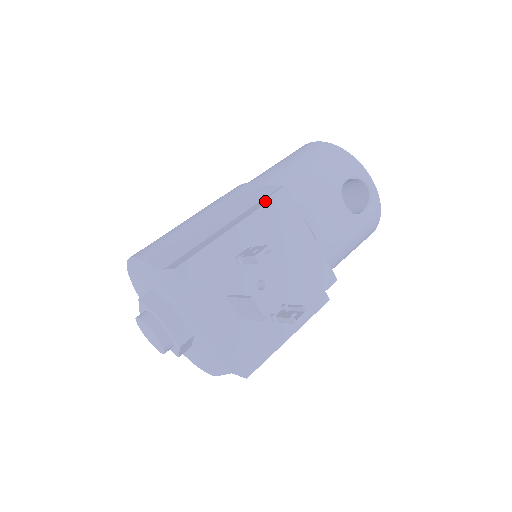
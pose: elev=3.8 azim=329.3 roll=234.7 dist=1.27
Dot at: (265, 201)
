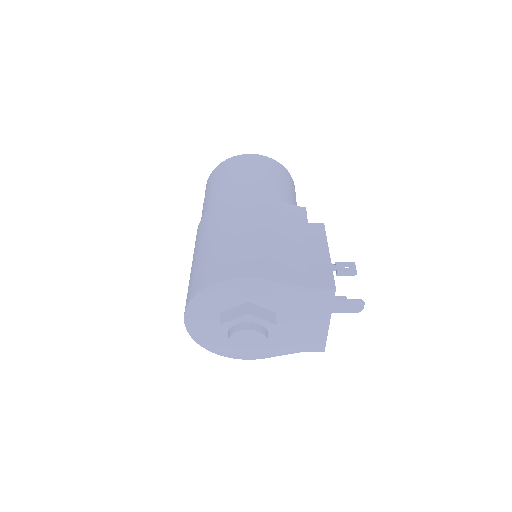
Dot at: (317, 224)
